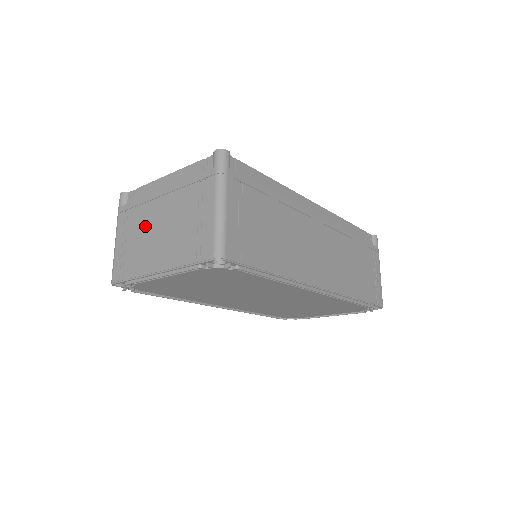
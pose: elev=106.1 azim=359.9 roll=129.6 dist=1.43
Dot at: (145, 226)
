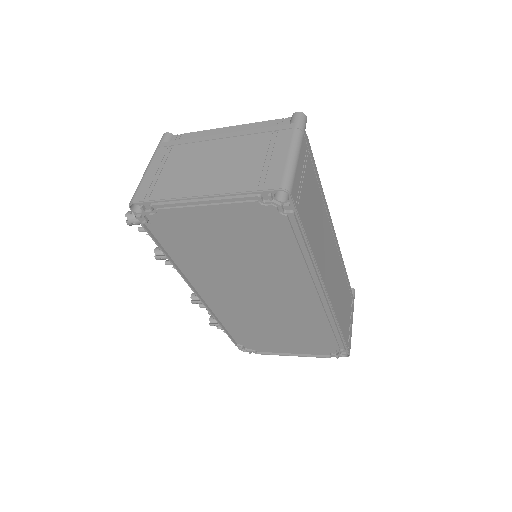
Dot at: (193, 159)
